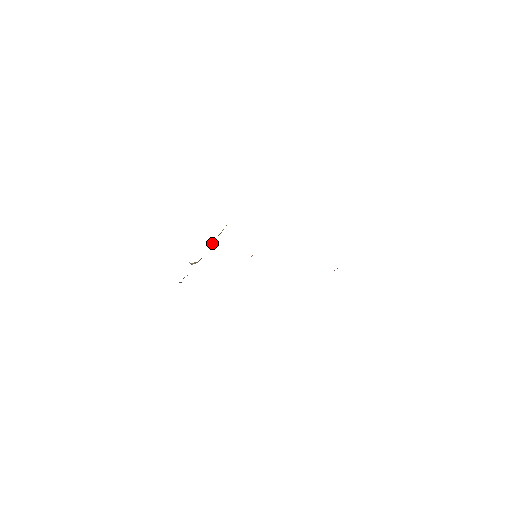
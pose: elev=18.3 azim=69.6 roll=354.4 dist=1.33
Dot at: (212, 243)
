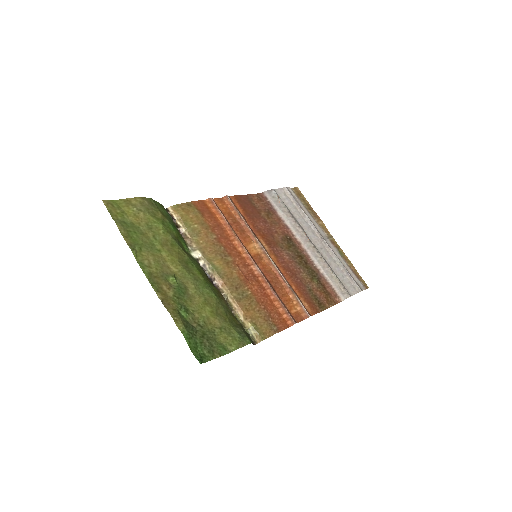
Dot at: (231, 303)
